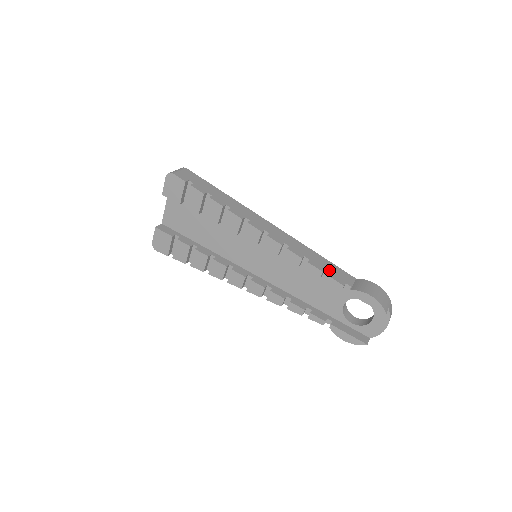
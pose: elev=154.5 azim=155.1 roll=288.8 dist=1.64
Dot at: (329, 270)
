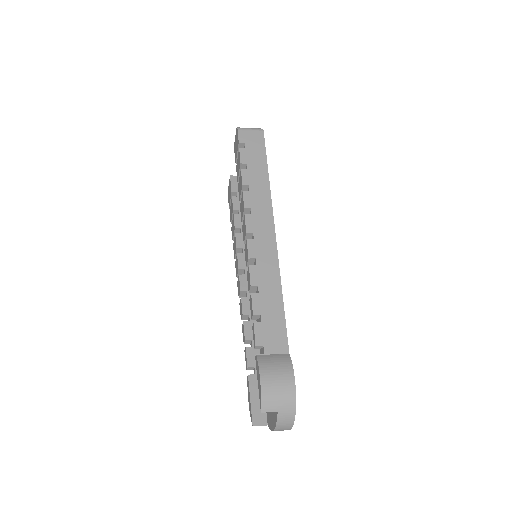
Dot at: (265, 319)
